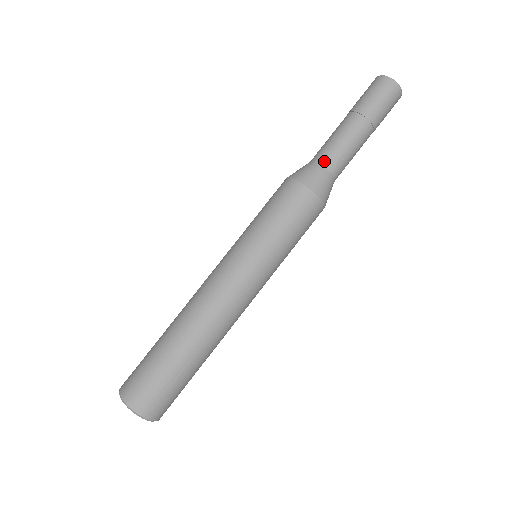
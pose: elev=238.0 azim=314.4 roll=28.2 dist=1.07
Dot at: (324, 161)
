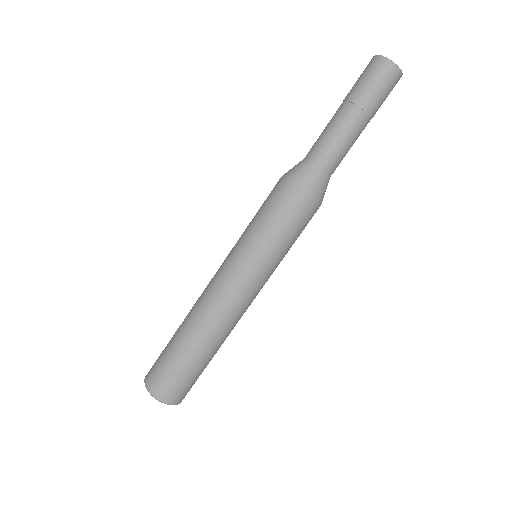
Dot at: (327, 166)
